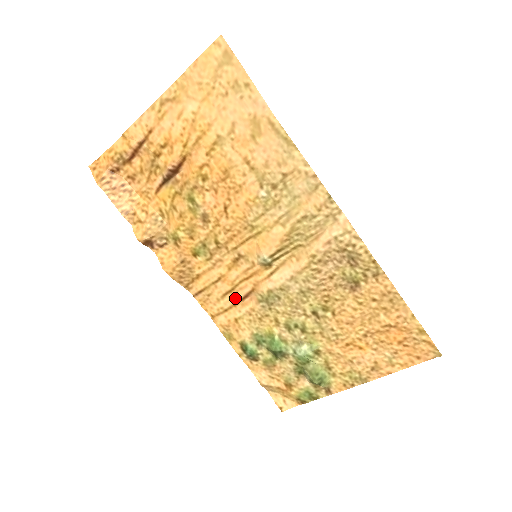
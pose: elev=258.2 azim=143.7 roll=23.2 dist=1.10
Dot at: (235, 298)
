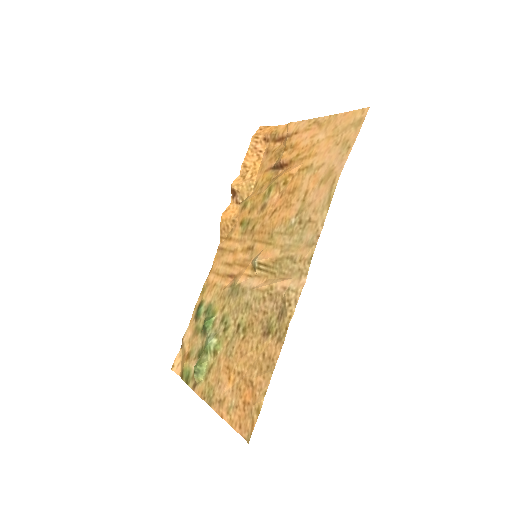
Dot at: (227, 271)
